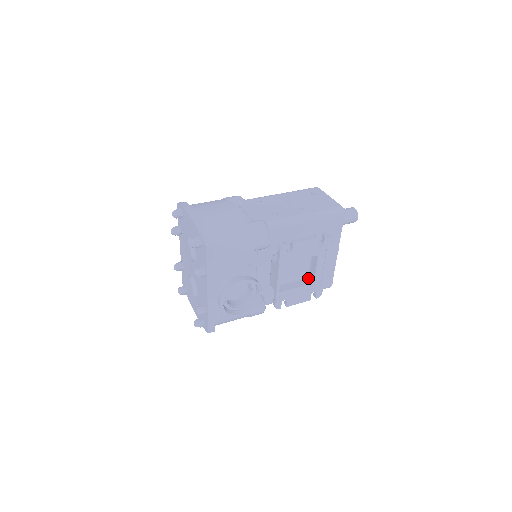
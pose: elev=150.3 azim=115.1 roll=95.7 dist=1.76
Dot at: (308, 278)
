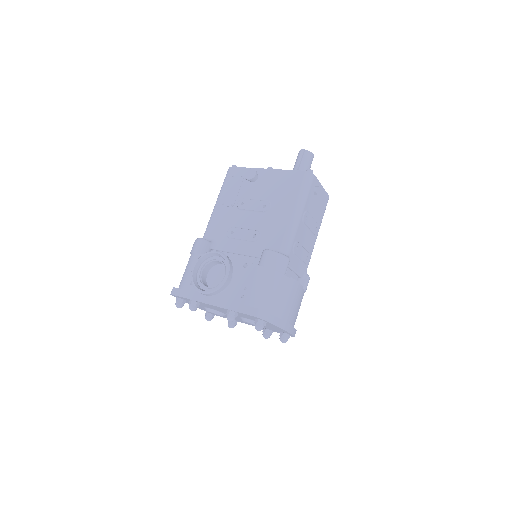
Dot at: occluded
